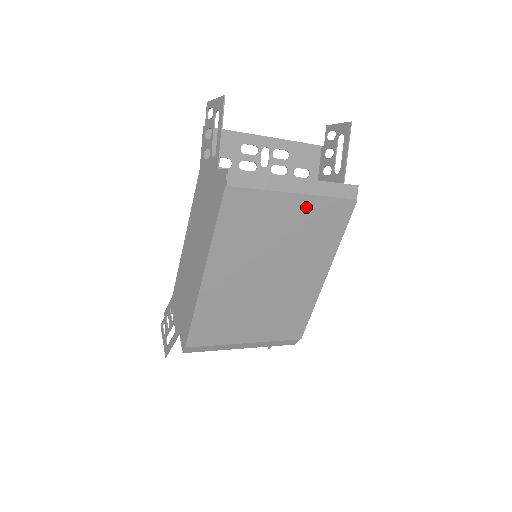
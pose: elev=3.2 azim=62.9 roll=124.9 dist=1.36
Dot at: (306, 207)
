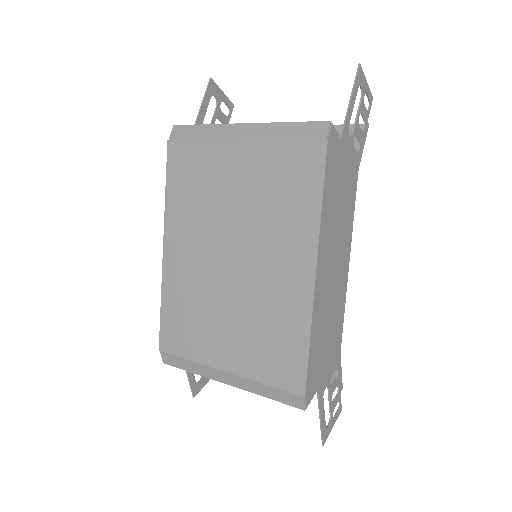
Dot at: (255, 158)
